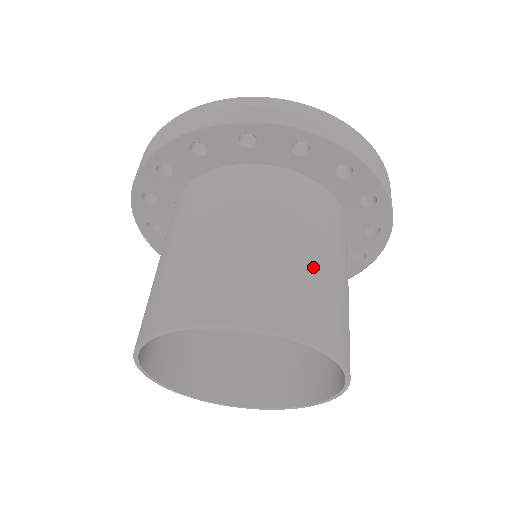
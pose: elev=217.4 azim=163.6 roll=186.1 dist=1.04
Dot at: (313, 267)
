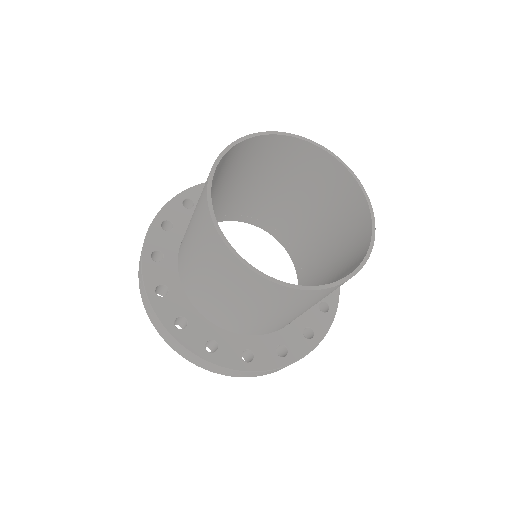
Dot at: (264, 168)
